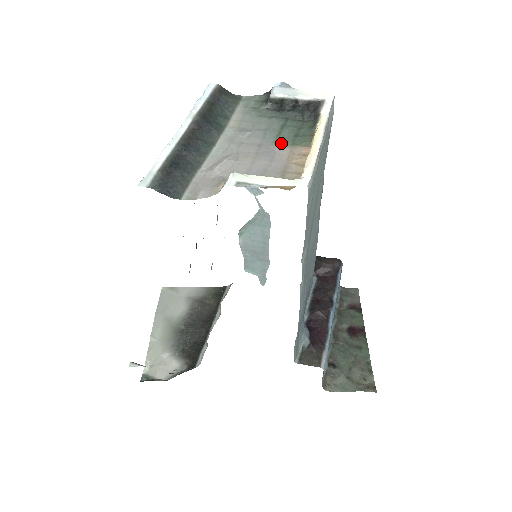
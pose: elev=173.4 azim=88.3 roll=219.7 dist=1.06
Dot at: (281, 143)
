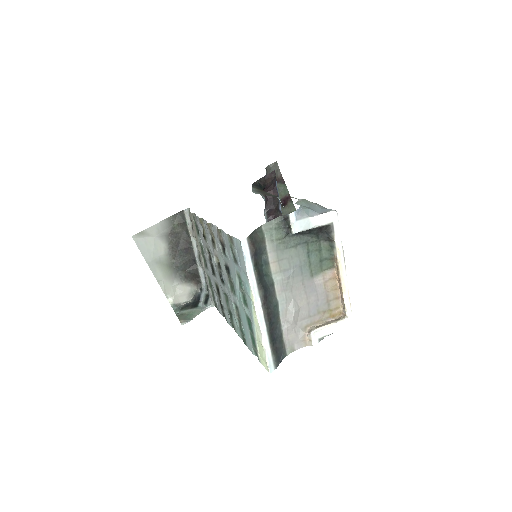
Dot at: (315, 274)
